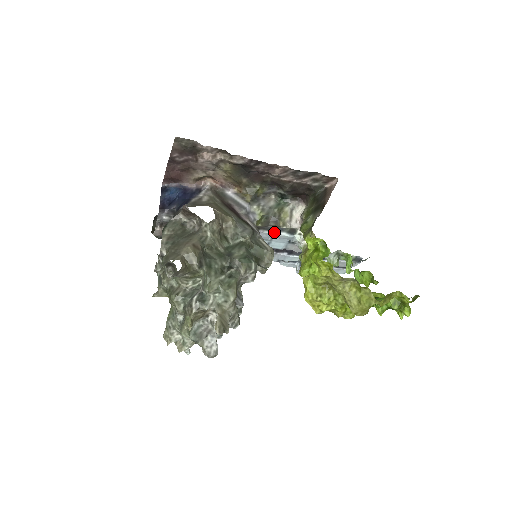
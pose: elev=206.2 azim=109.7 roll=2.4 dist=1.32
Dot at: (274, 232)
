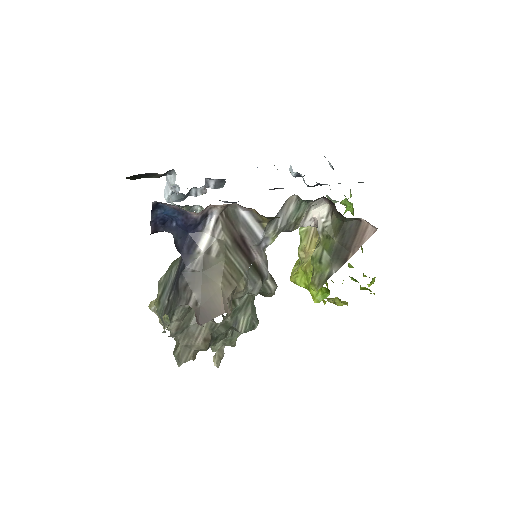
Dot at: occluded
